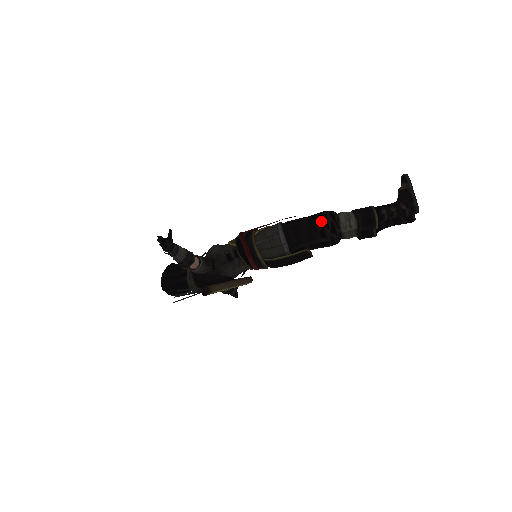
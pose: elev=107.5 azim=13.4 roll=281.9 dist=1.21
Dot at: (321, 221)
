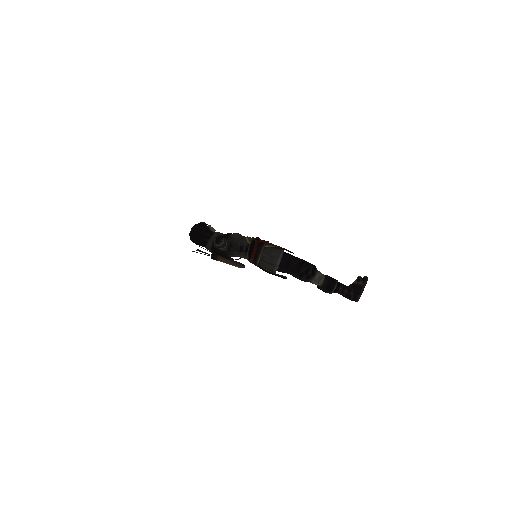
Dot at: (305, 269)
